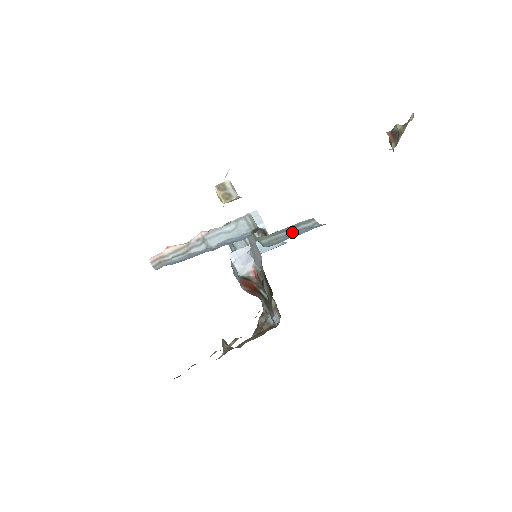
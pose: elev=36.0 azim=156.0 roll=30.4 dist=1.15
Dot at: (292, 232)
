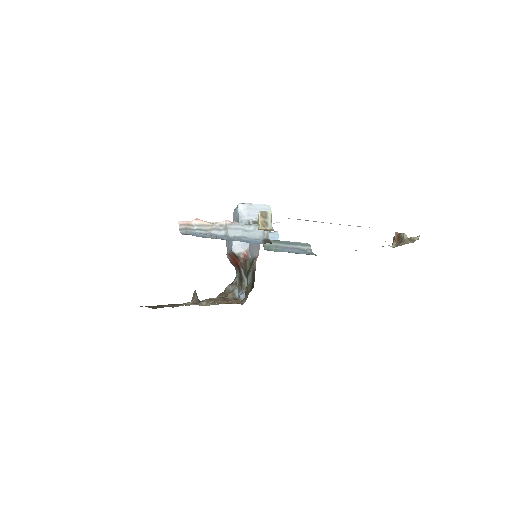
Dot at: (290, 247)
